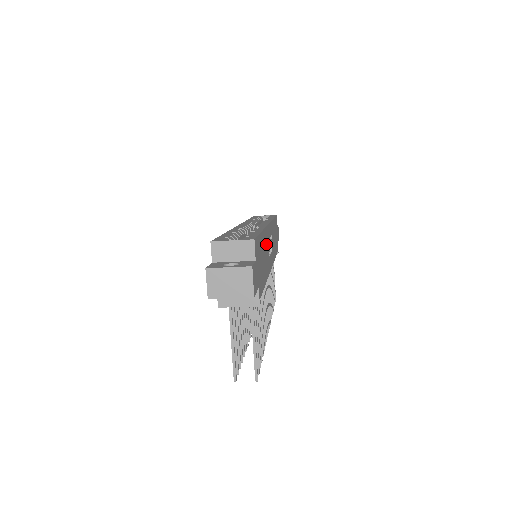
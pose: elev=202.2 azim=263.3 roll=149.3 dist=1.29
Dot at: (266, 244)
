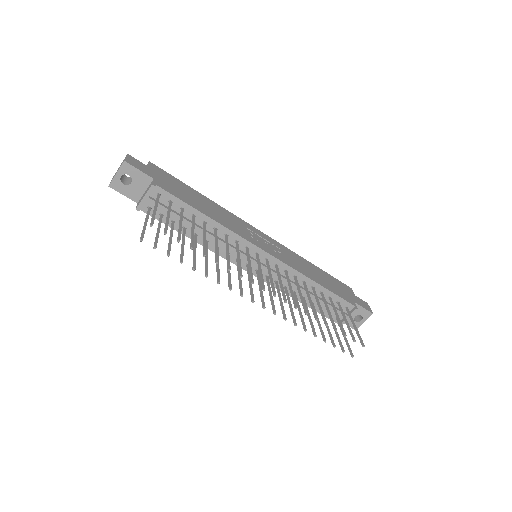
Dot at: (227, 216)
